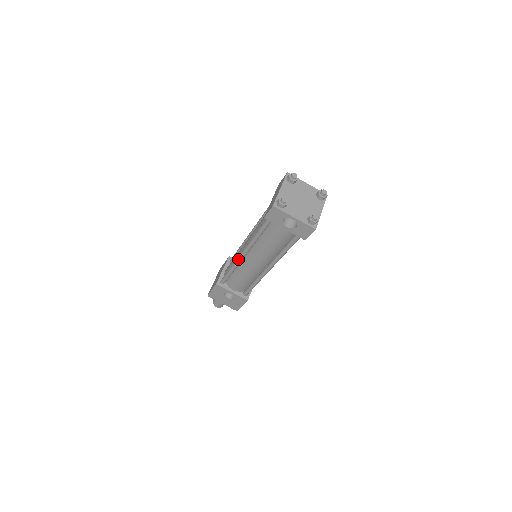
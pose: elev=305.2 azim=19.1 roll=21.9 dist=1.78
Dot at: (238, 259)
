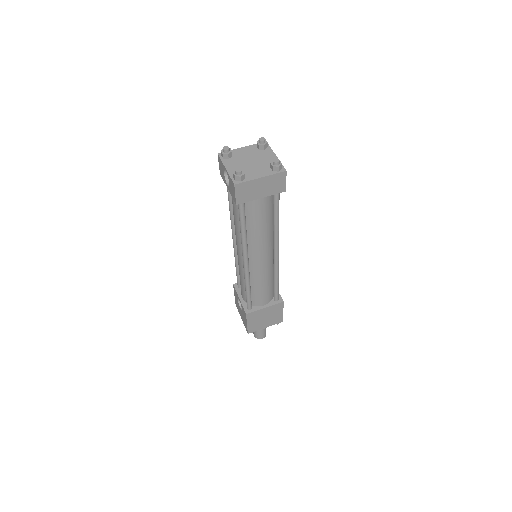
Dot at: (233, 245)
